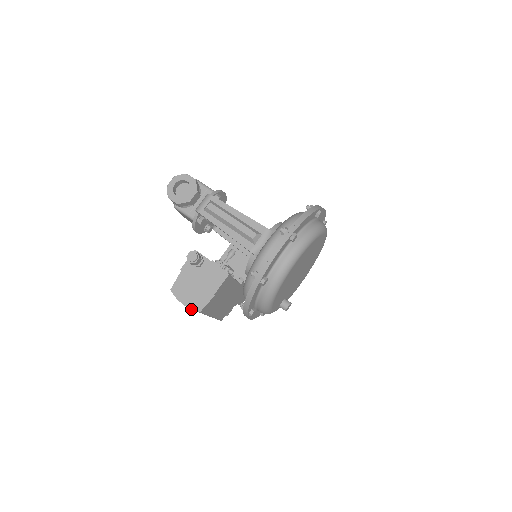
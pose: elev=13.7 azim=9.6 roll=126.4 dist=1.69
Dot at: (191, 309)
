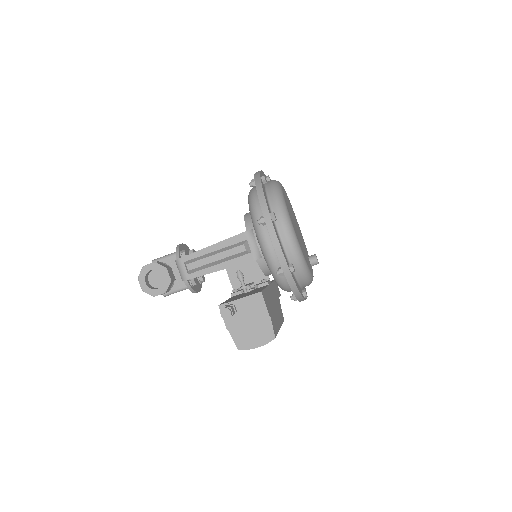
Dot at: (267, 343)
